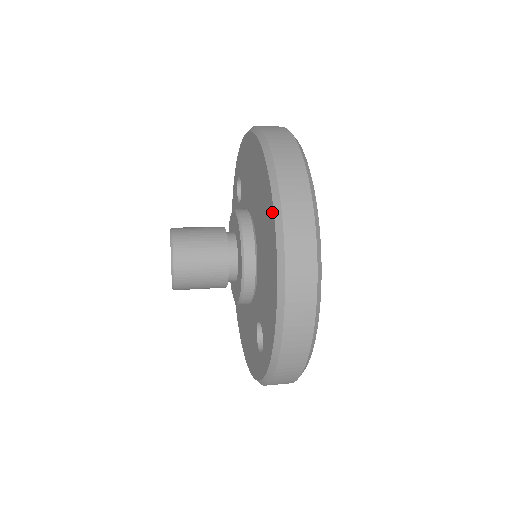
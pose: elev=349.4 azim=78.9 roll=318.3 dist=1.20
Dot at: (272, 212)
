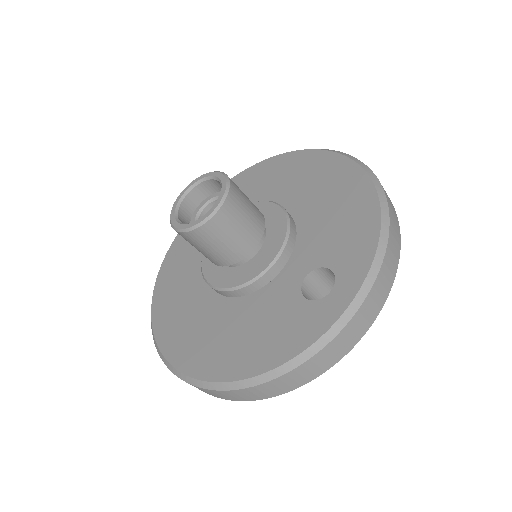
Dot at: (345, 160)
